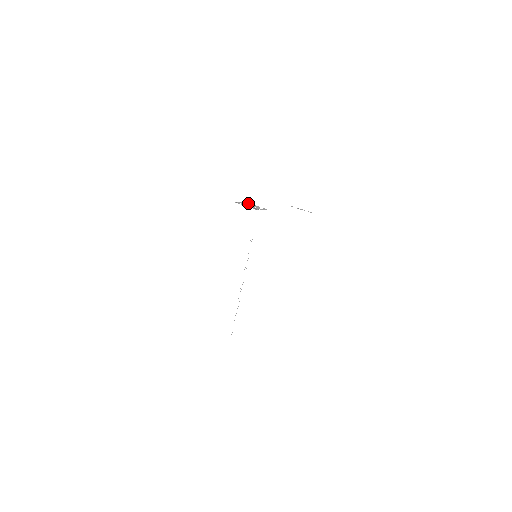
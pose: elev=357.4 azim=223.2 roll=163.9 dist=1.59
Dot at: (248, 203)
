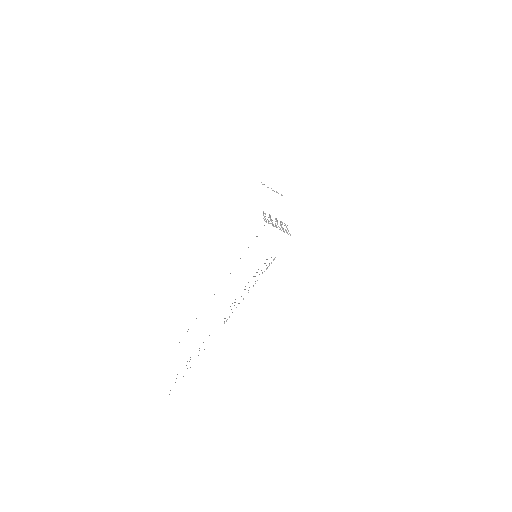
Dot at: (265, 213)
